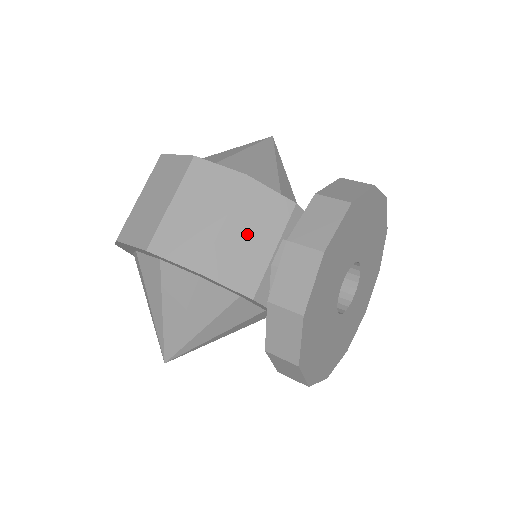
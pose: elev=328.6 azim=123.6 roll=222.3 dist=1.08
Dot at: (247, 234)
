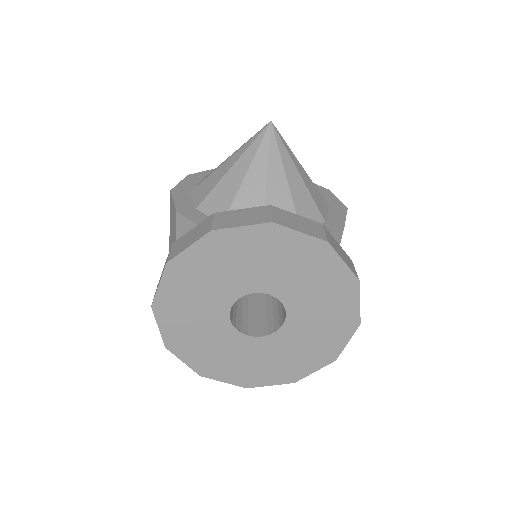
Dot at: occluded
